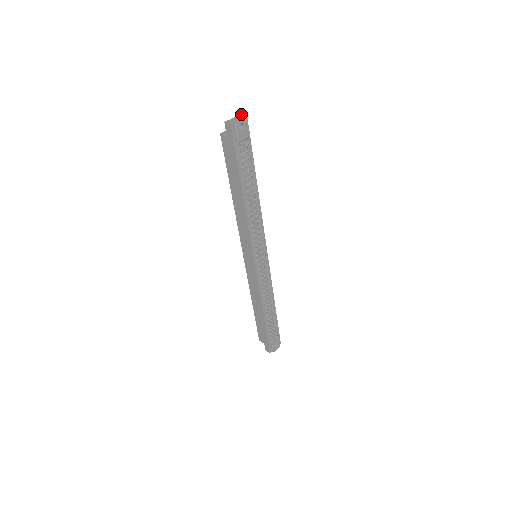
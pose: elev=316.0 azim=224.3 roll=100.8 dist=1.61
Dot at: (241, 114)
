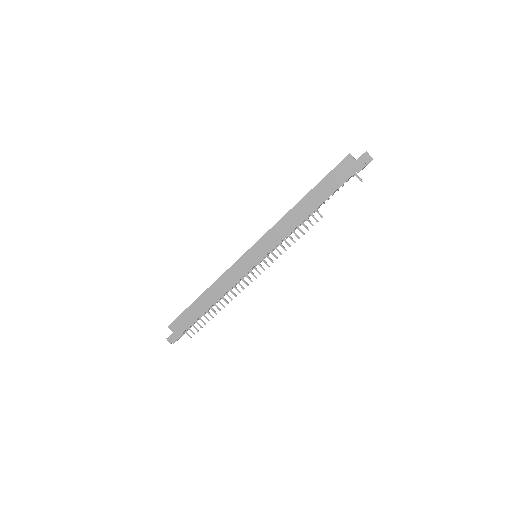
Dot at: occluded
